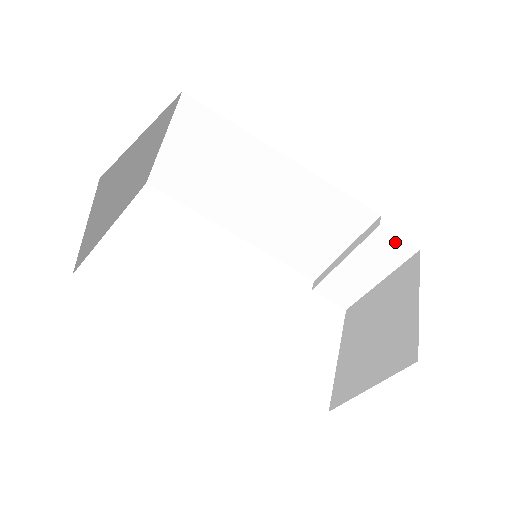
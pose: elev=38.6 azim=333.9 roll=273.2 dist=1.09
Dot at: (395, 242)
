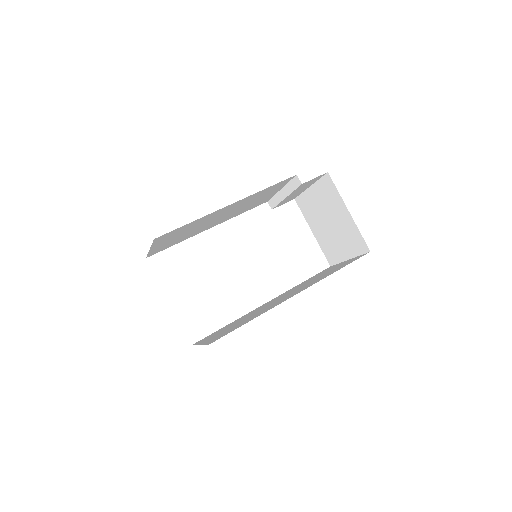
Dot at: occluded
